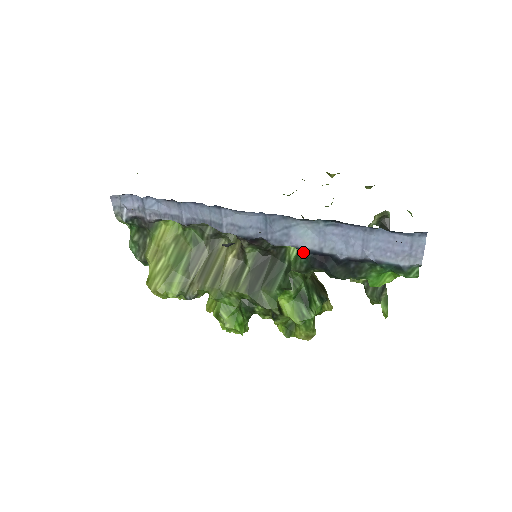
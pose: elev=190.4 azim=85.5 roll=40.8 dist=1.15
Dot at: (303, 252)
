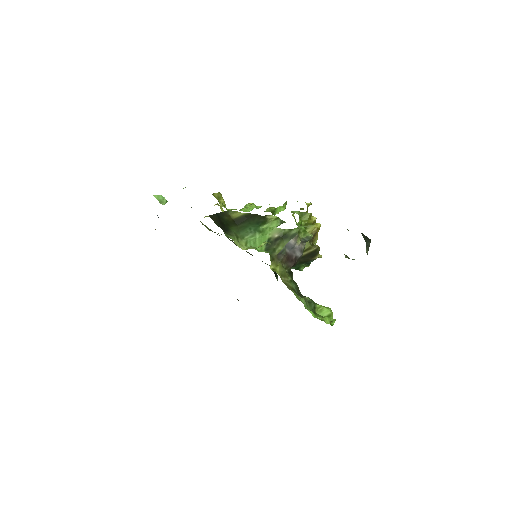
Dot at: occluded
